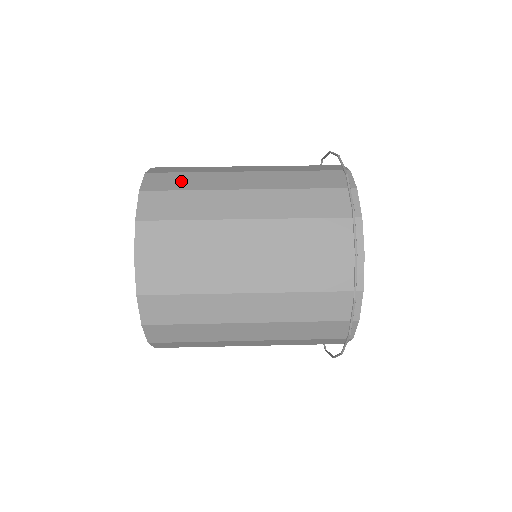
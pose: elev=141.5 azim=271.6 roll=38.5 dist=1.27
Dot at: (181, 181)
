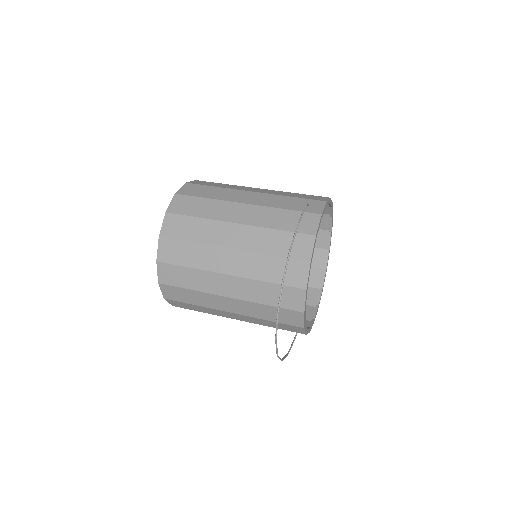
Dot at: (188, 229)
